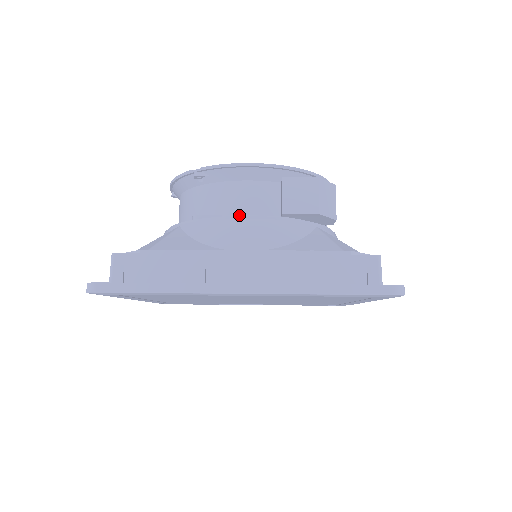
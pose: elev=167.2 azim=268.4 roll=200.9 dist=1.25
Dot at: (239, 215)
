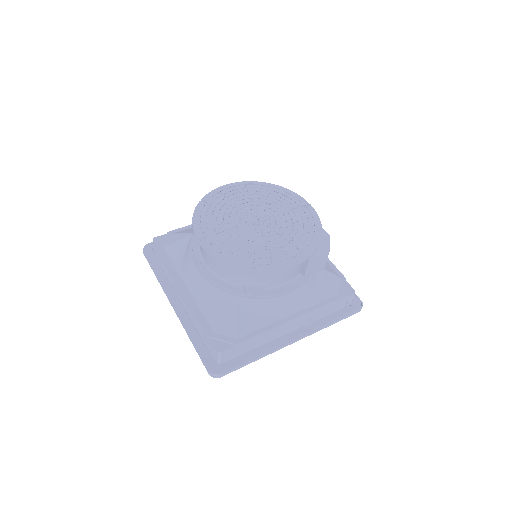
Dot at: (279, 285)
